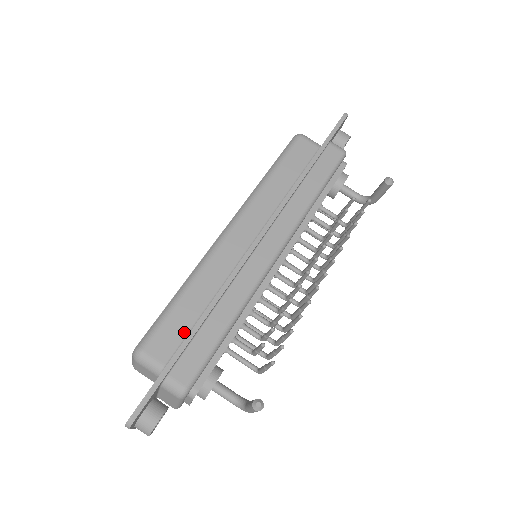
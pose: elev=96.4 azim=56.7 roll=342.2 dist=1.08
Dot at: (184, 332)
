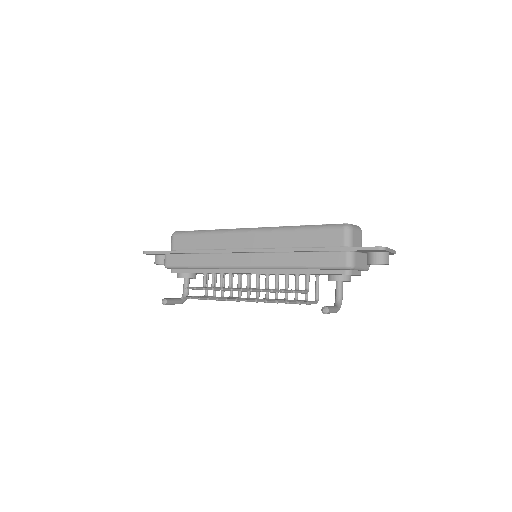
Dot at: (189, 248)
